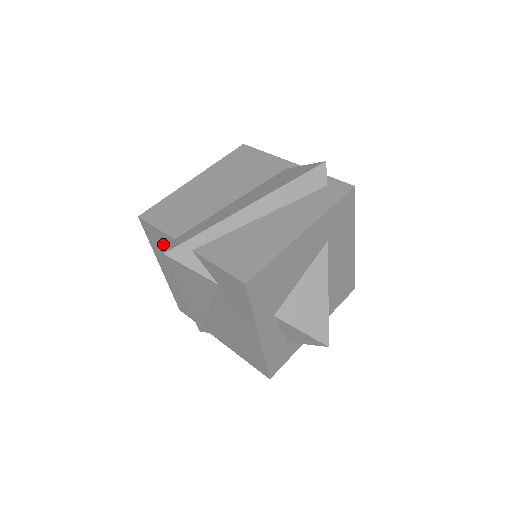
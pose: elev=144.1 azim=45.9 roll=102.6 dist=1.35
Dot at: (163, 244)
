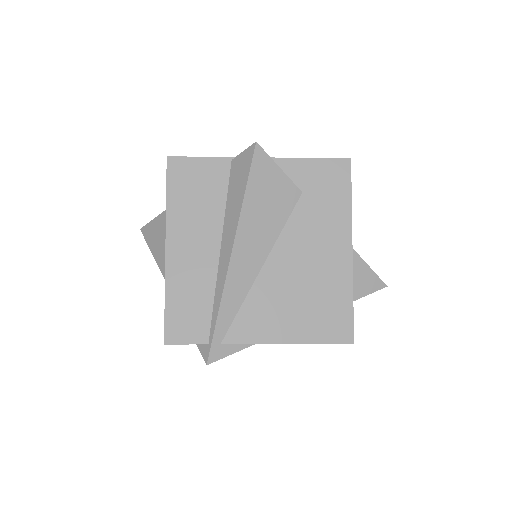
Dot at: (205, 182)
